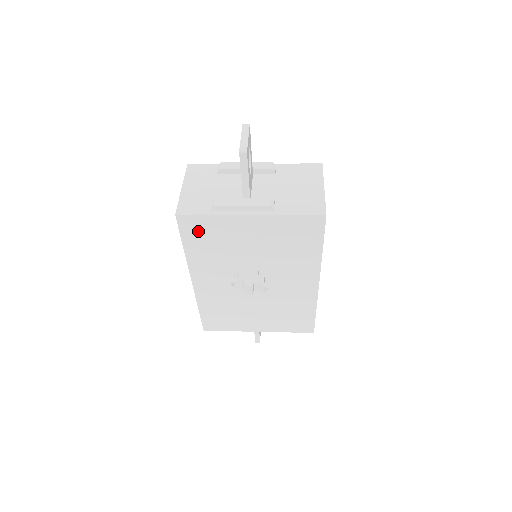
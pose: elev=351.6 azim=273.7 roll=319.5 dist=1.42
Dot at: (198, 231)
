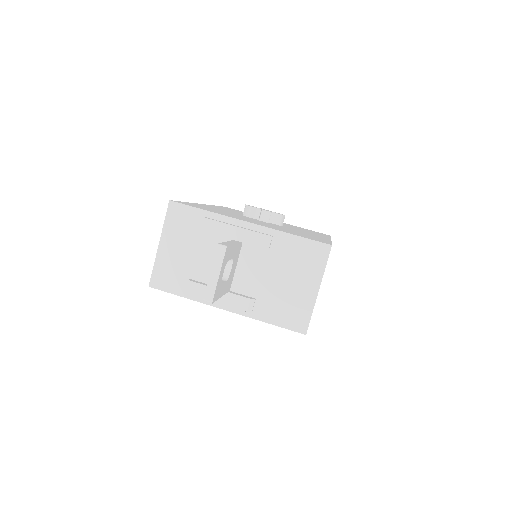
Dot at: occluded
